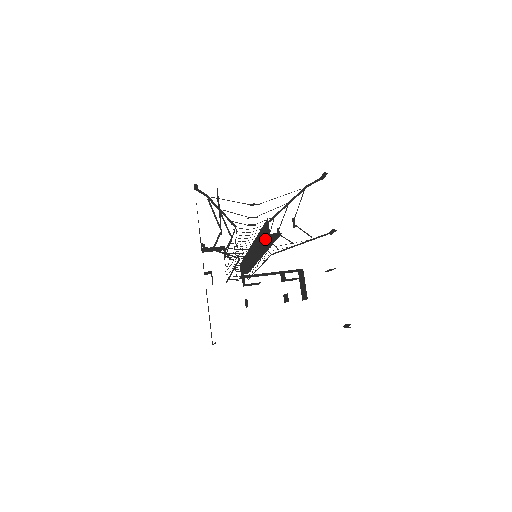
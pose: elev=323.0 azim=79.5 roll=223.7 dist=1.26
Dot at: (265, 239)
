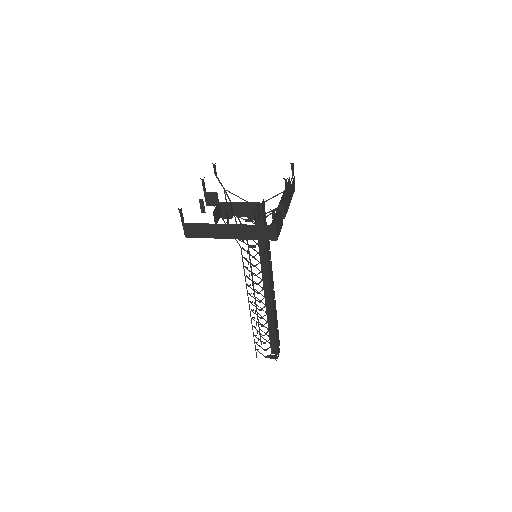
Dot at: occluded
